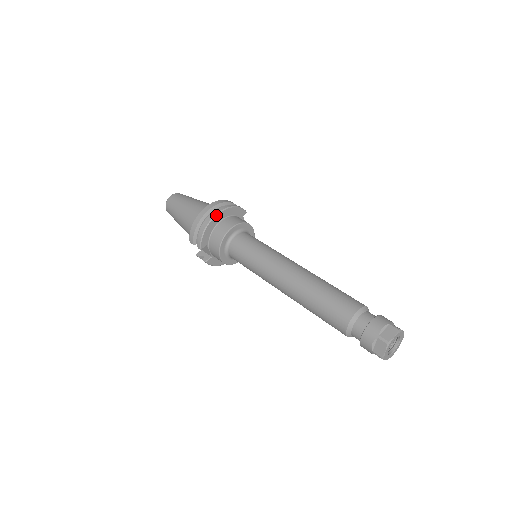
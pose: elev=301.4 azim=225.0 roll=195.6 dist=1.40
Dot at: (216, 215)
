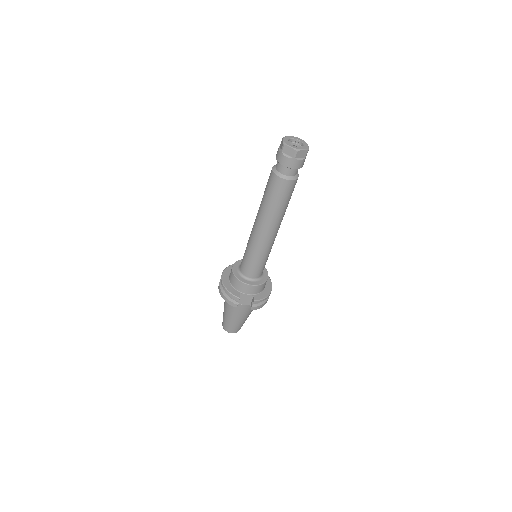
Dot at: (222, 278)
